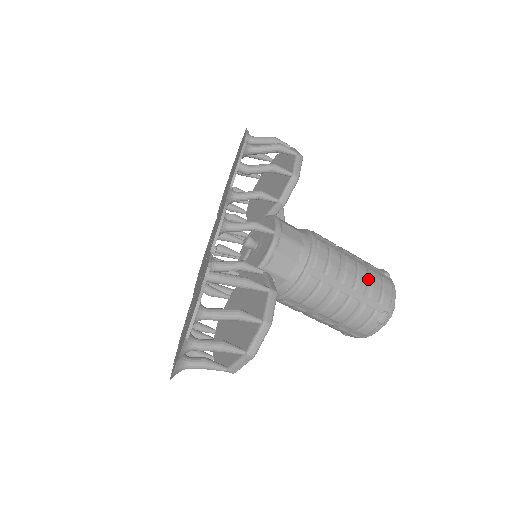
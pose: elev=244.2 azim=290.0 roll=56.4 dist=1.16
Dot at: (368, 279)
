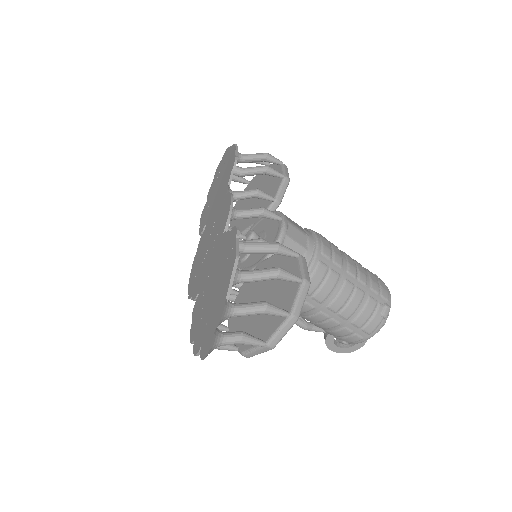
Dot at: (366, 273)
